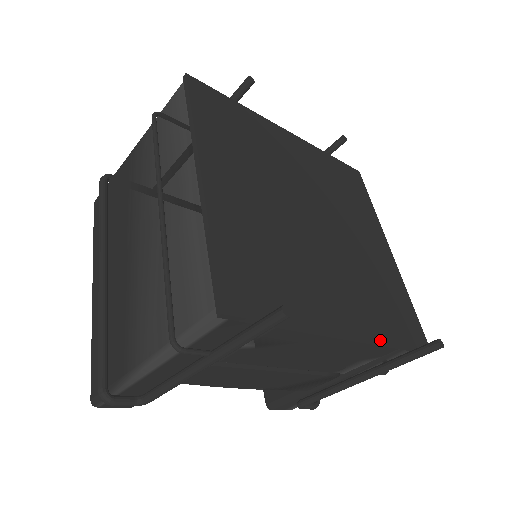
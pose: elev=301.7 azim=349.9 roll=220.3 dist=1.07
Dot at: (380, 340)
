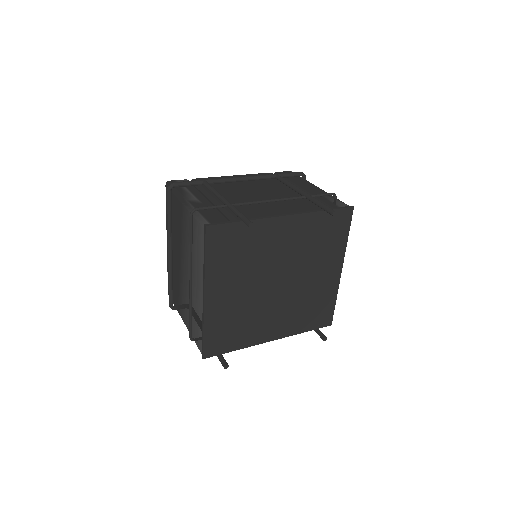
Dot at: (293, 334)
